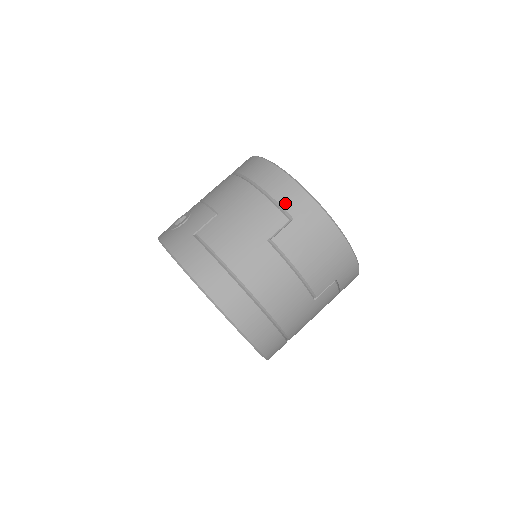
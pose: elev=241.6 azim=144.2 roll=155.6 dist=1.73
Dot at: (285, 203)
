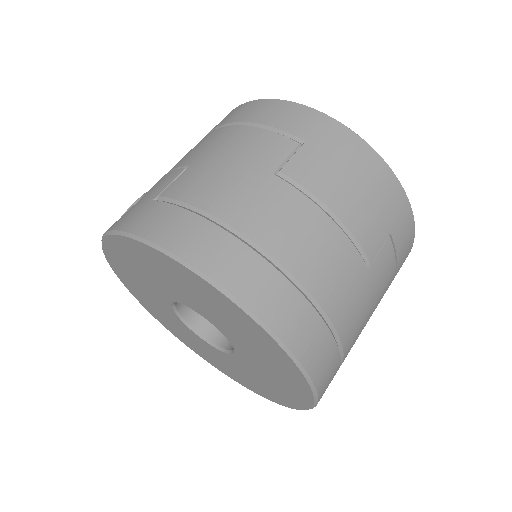
Dot at: (286, 126)
